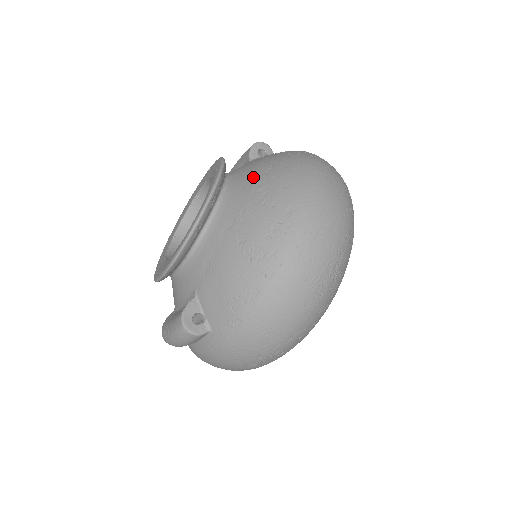
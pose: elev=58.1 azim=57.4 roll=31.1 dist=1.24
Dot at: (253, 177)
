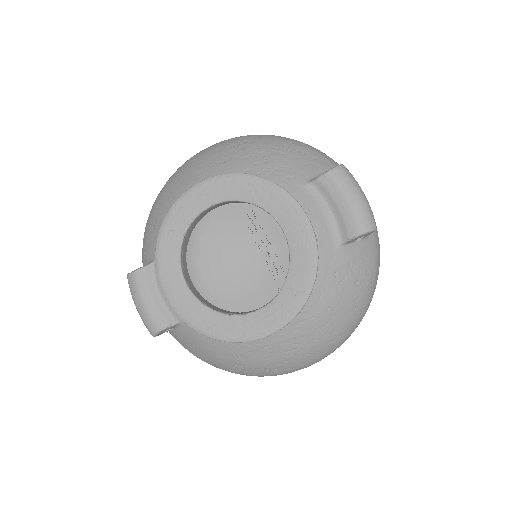
Dot at: (307, 324)
